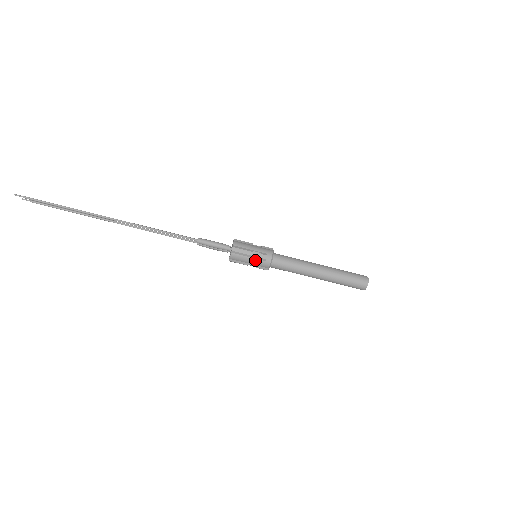
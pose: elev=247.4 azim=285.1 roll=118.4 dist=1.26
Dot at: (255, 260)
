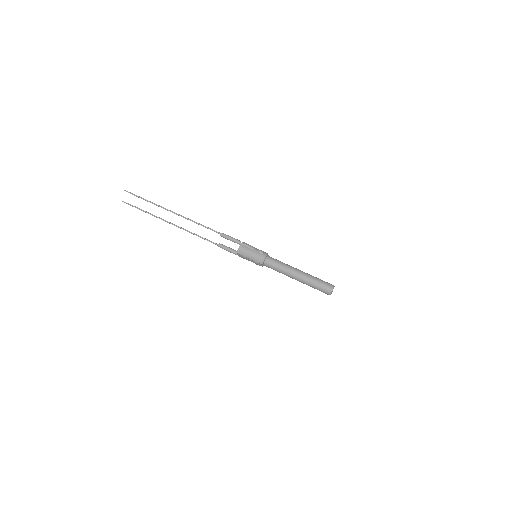
Dot at: (255, 252)
